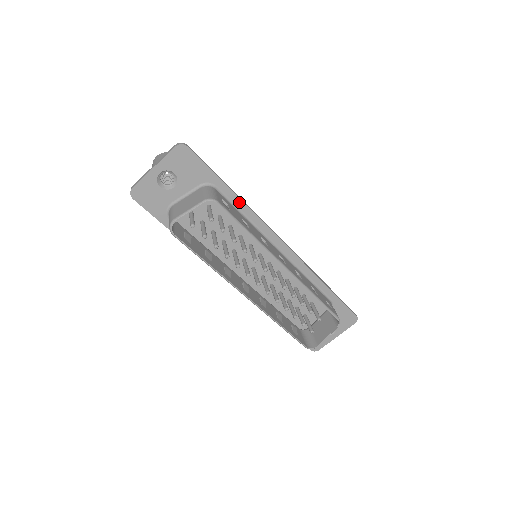
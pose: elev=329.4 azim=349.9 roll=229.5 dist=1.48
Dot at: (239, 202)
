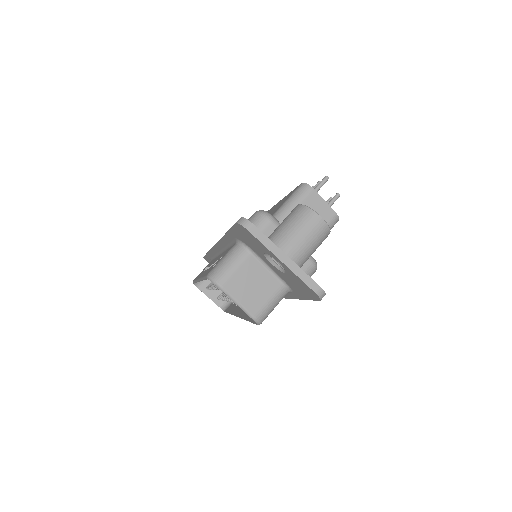
Dot at: (287, 296)
